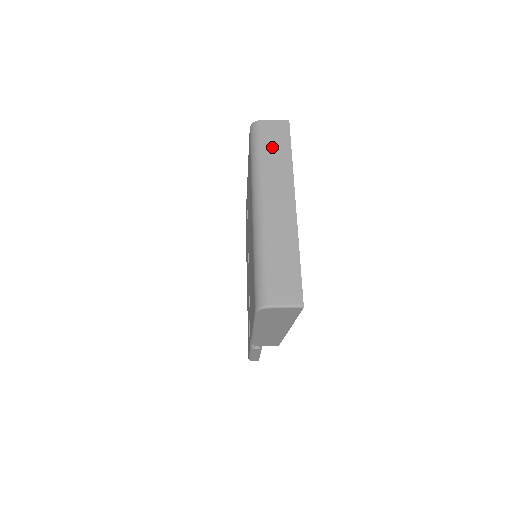
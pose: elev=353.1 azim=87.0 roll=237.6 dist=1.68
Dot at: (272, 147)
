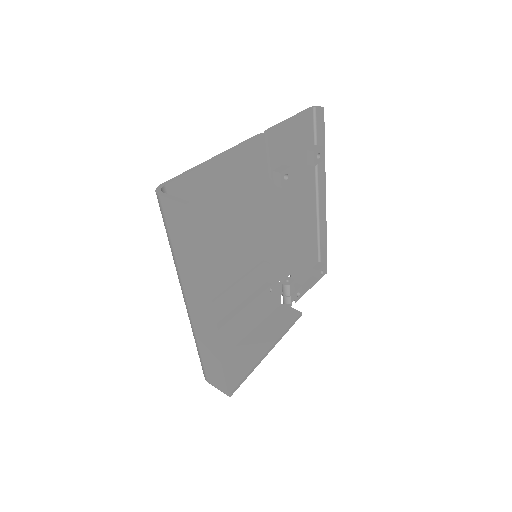
Dot at: (177, 240)
